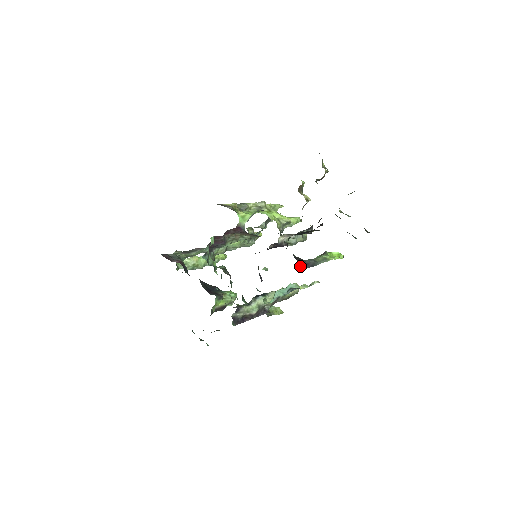
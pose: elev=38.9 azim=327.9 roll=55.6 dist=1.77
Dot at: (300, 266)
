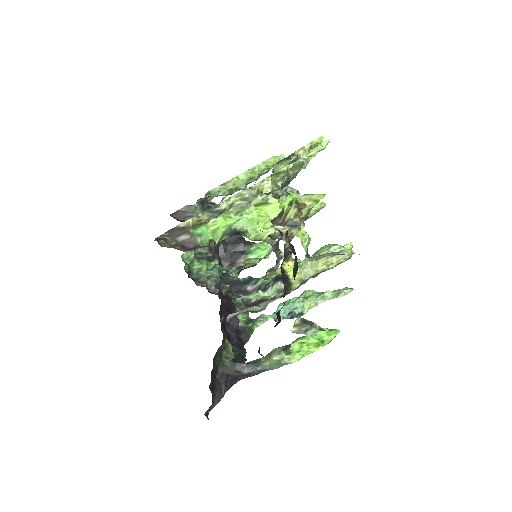
Dot at: (236, 378)
